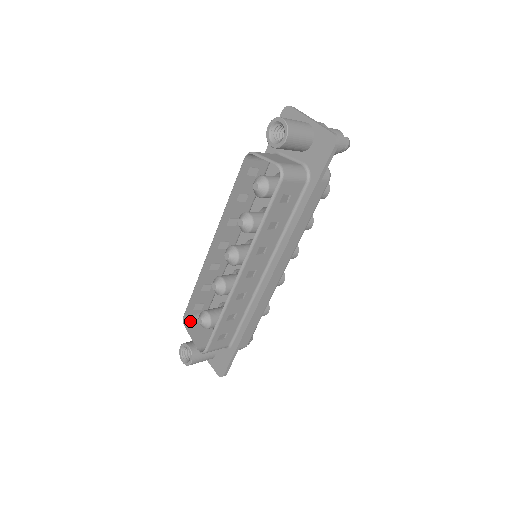
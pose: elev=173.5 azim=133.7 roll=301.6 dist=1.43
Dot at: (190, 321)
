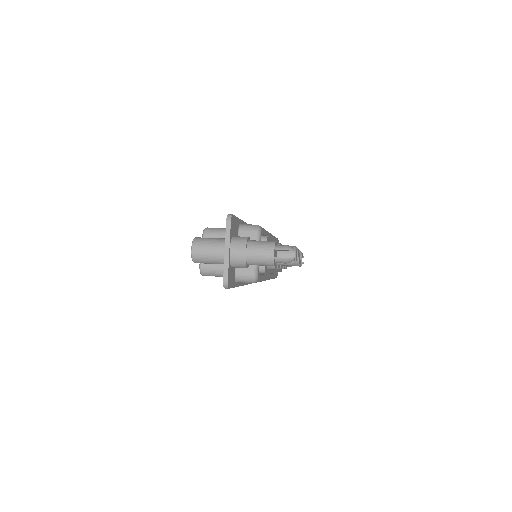
Dot at: occluded
